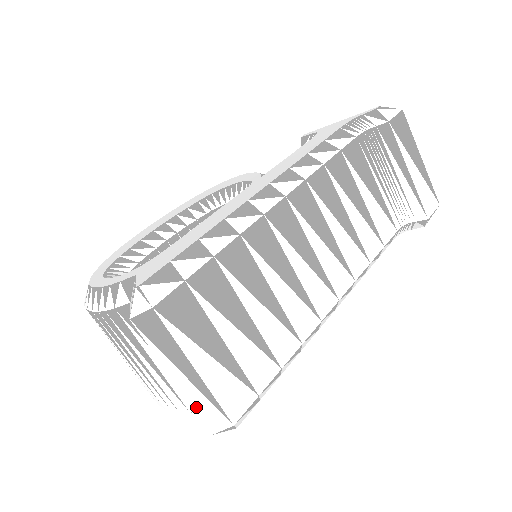
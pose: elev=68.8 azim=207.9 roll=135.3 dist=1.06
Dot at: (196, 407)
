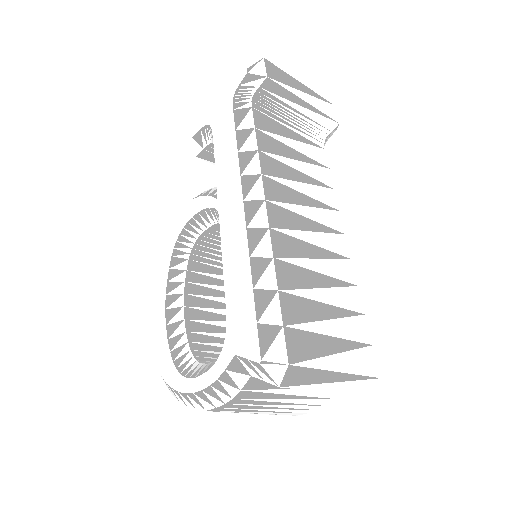
Dot at: (353, 392)
